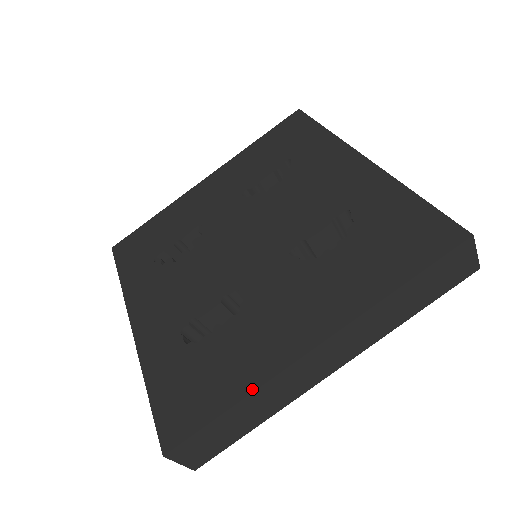
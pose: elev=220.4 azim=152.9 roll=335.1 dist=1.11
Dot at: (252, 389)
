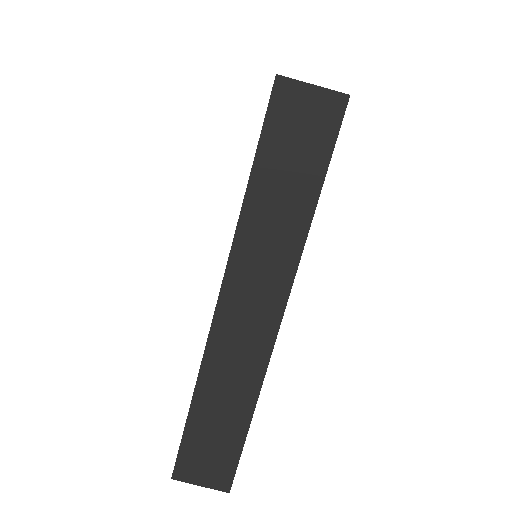
Dot at: occluded
